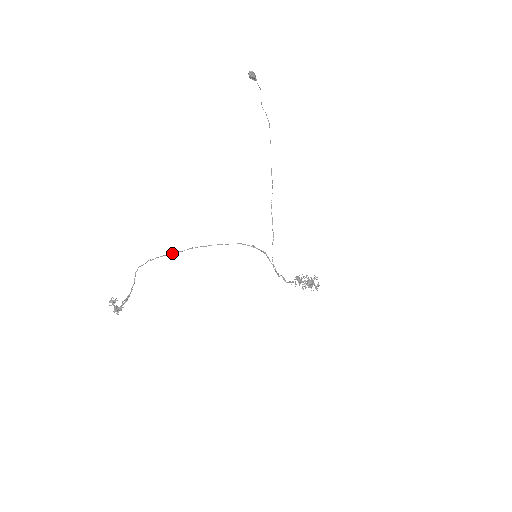
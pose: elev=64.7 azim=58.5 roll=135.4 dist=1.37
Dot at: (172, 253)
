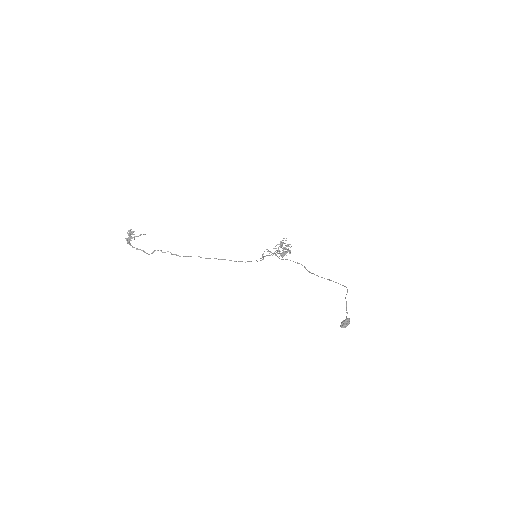
Dot at: occluded
